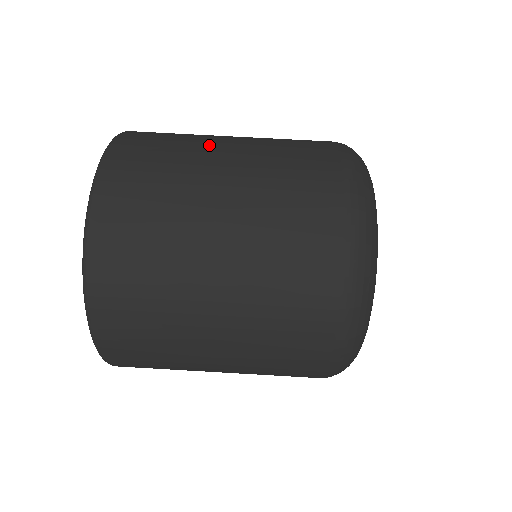
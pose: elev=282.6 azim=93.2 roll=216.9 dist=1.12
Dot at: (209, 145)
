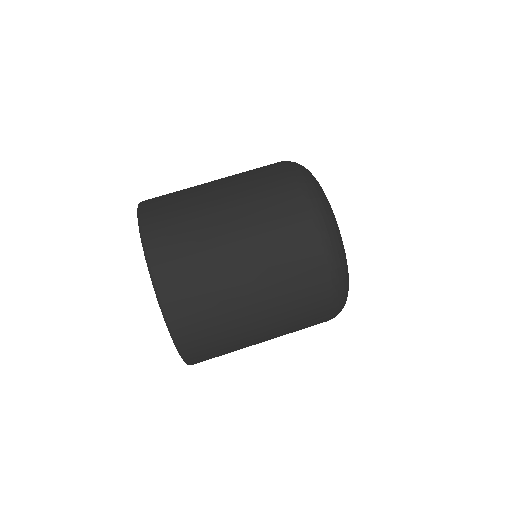
Dot at: occluded
